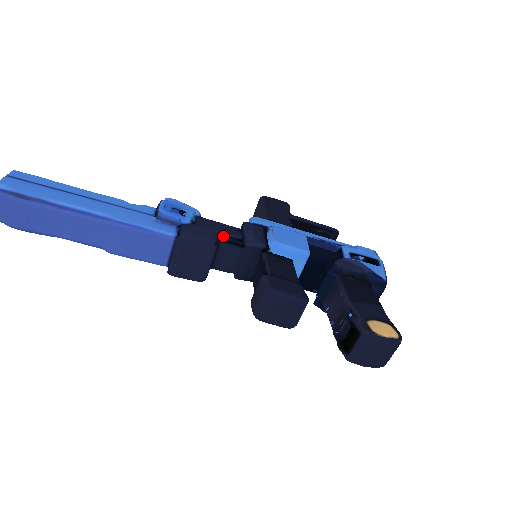
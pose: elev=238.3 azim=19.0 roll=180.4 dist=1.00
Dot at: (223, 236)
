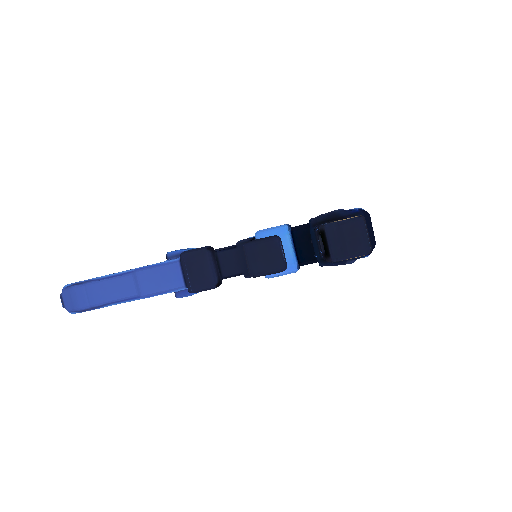
Dot at: occluded
